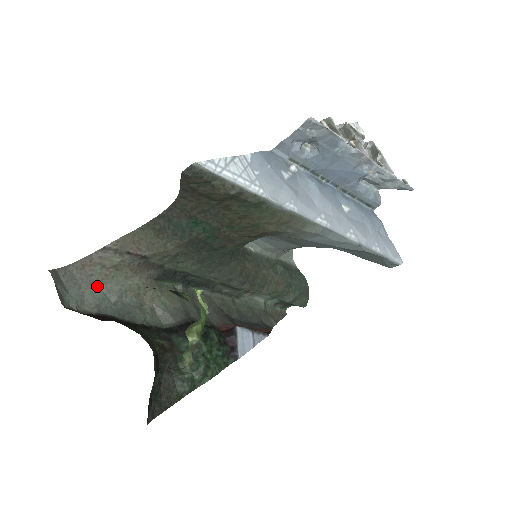
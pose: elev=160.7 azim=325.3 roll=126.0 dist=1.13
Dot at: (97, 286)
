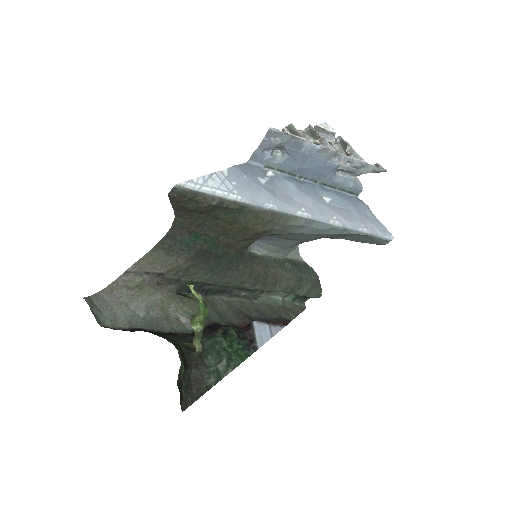
Dot at: (126, 306)
